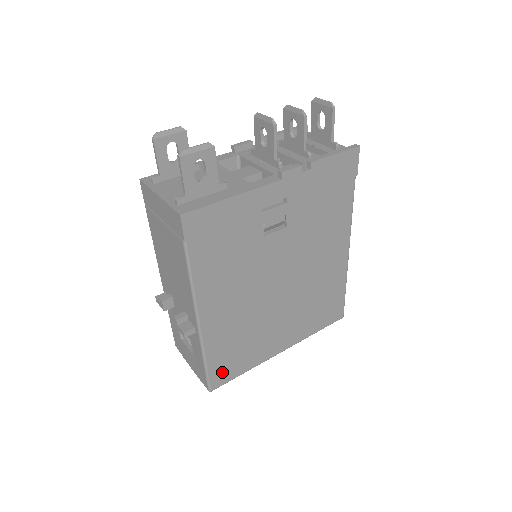
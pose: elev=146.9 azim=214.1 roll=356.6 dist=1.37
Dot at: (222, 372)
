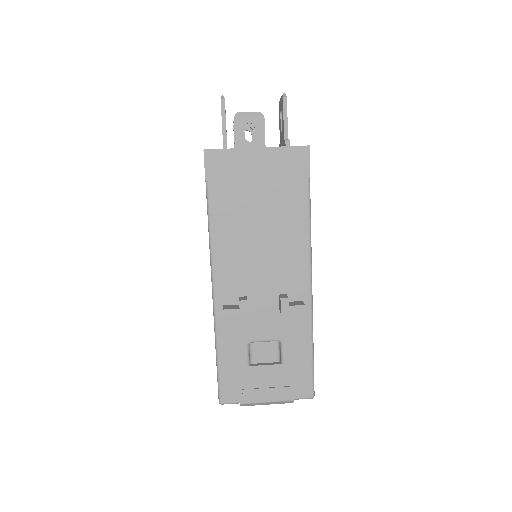
Dot at: occluded
